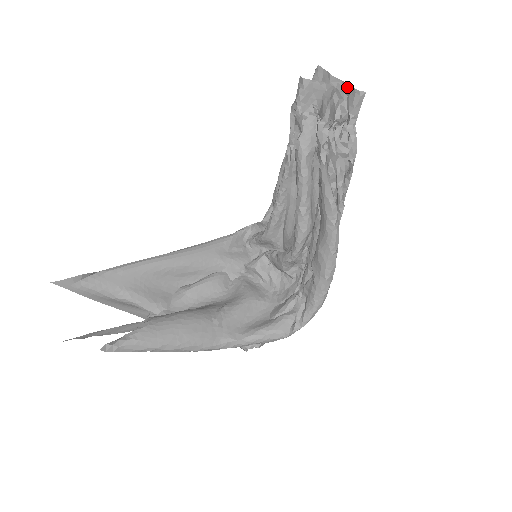
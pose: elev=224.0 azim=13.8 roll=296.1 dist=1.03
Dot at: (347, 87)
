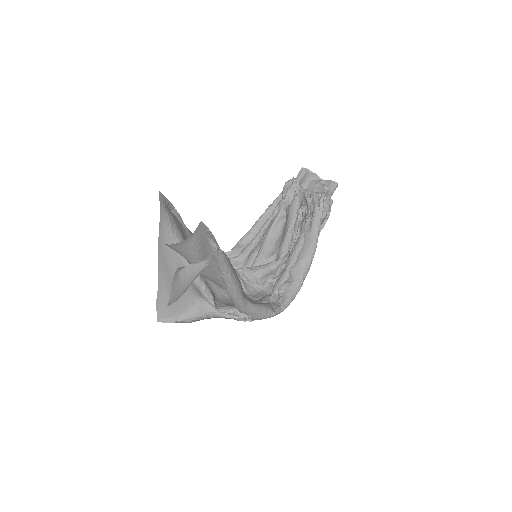
Dot at: (326, 181)
